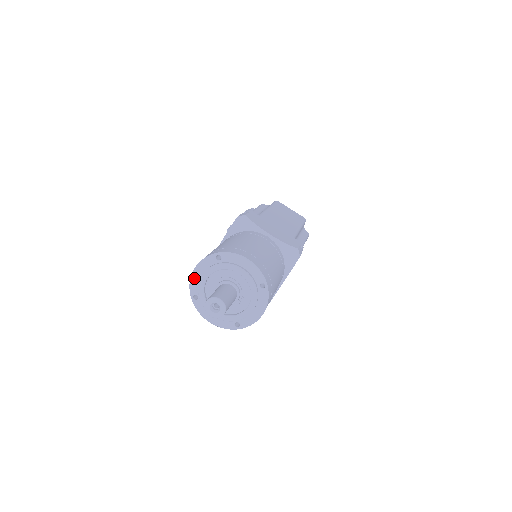
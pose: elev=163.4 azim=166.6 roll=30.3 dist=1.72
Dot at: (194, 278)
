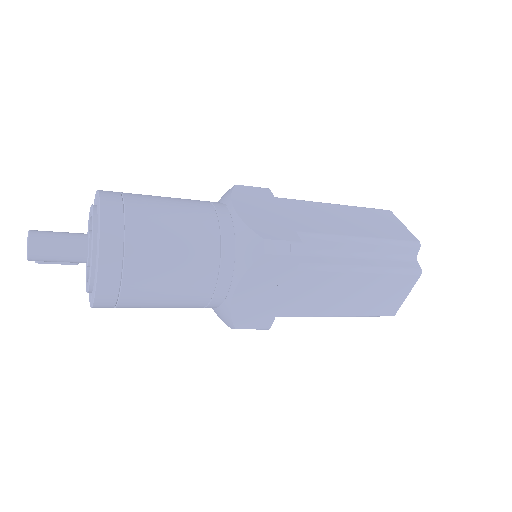
Dot at: occluded
